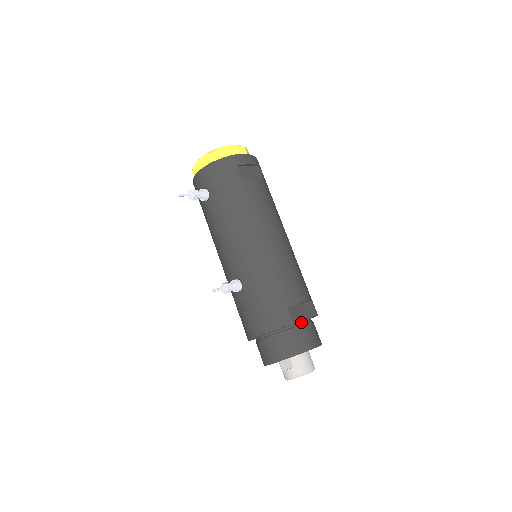
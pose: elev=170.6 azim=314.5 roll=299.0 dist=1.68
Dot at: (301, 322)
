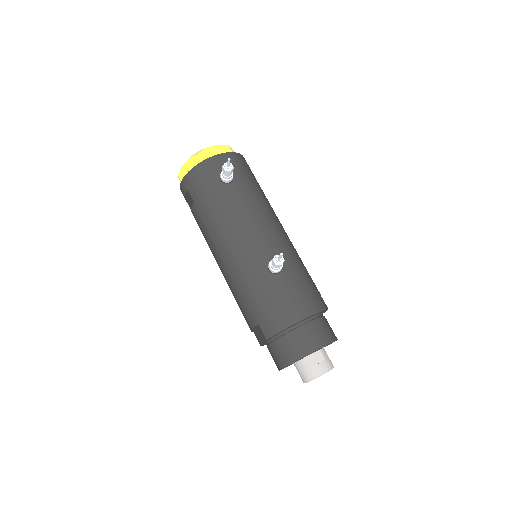
Dot at: occluded
